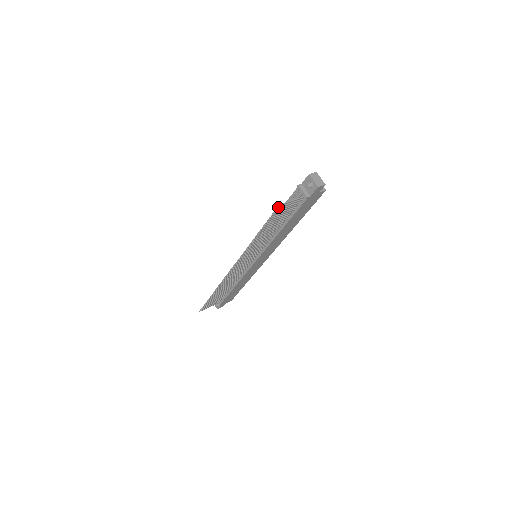
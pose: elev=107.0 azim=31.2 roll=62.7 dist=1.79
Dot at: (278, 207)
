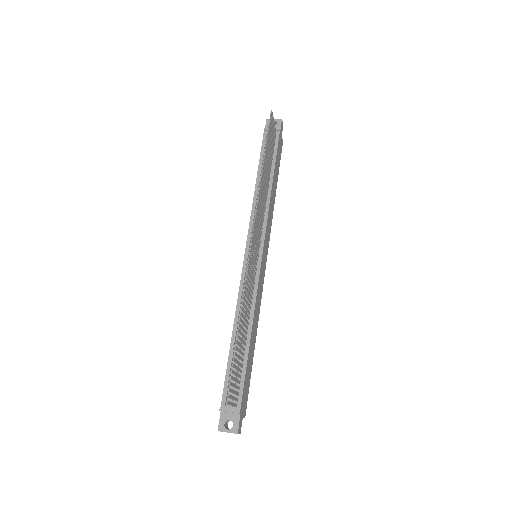
Dot at: (271, 114)
